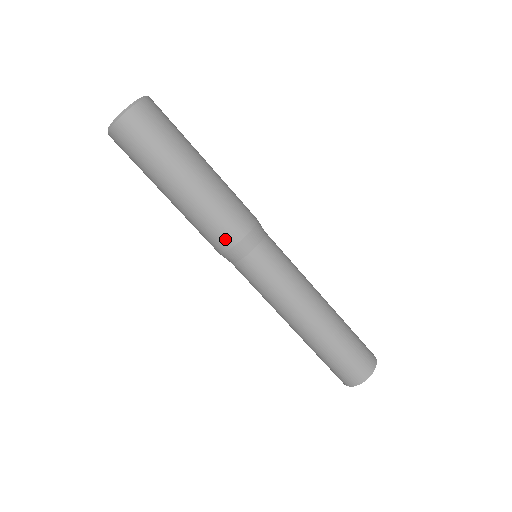
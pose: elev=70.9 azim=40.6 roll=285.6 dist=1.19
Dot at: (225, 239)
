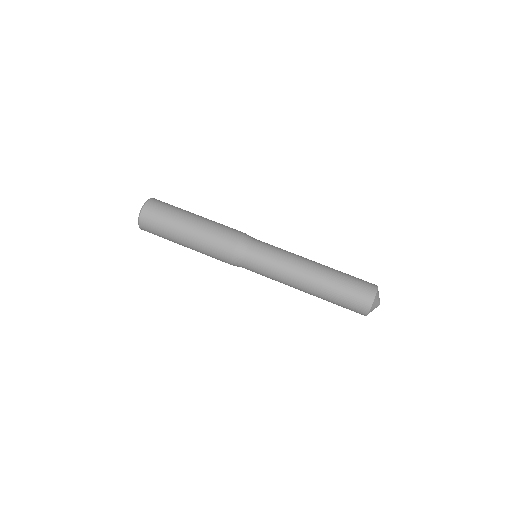
Dot at: (226, 254)
